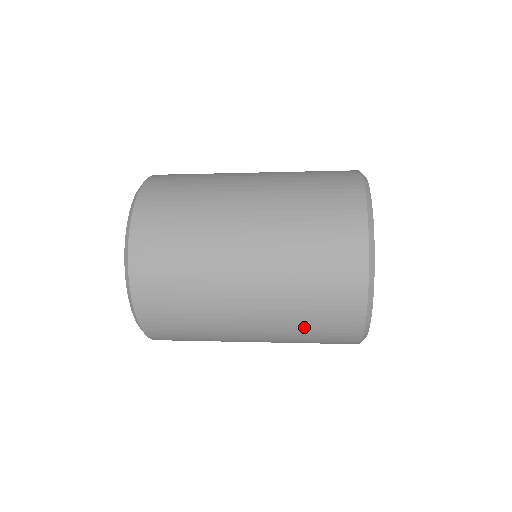
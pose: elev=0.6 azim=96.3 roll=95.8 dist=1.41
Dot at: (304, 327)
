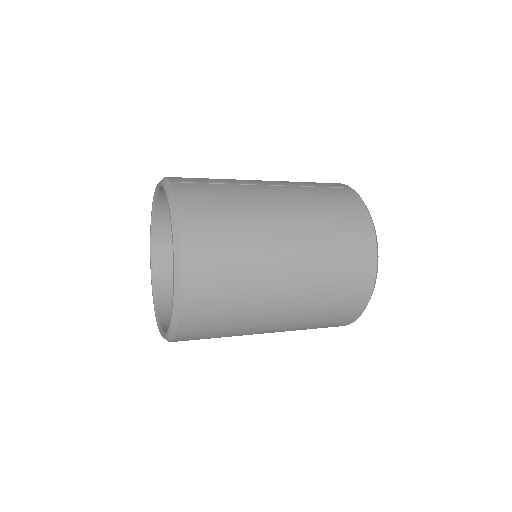
Dot at: (309, 328)
